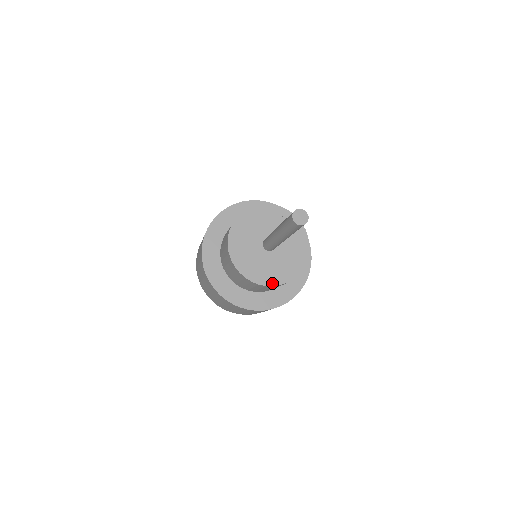
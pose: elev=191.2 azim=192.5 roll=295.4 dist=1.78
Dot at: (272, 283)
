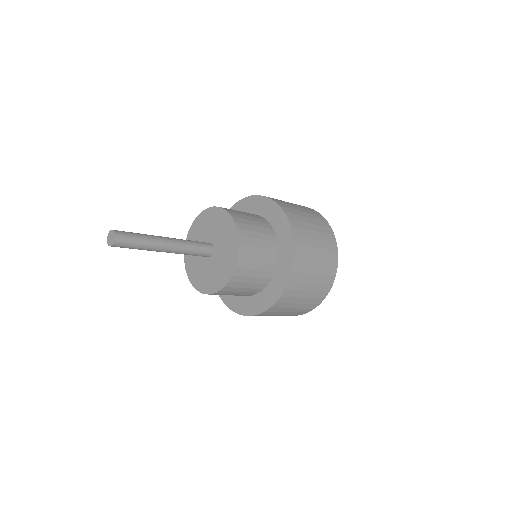
Dot at: (209, 291)
